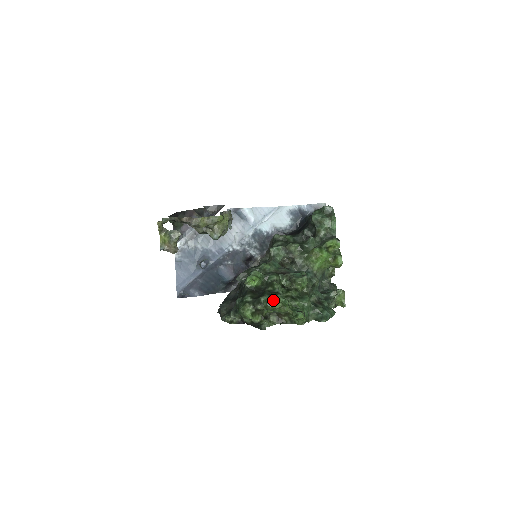
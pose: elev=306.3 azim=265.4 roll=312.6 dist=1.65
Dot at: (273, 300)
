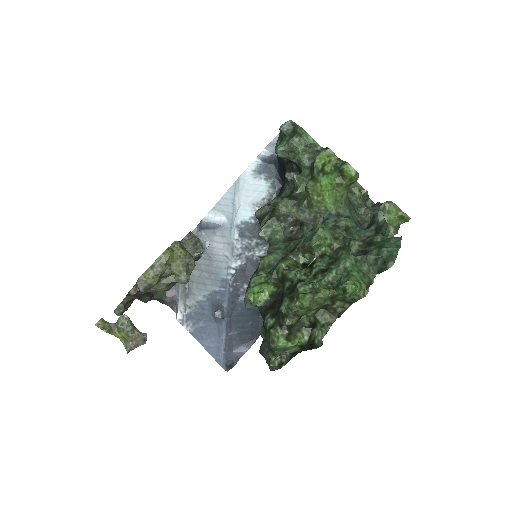
Dot at: (296, 299)
